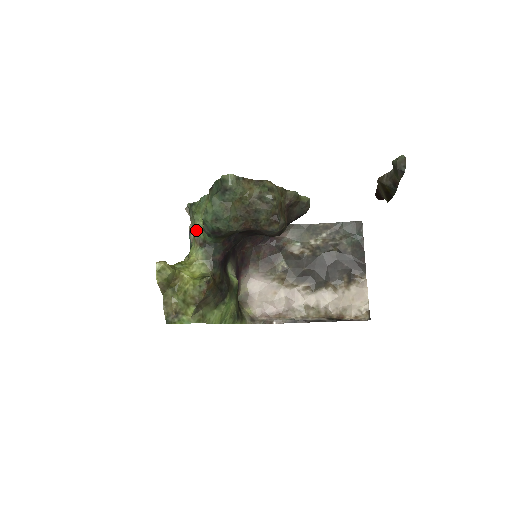
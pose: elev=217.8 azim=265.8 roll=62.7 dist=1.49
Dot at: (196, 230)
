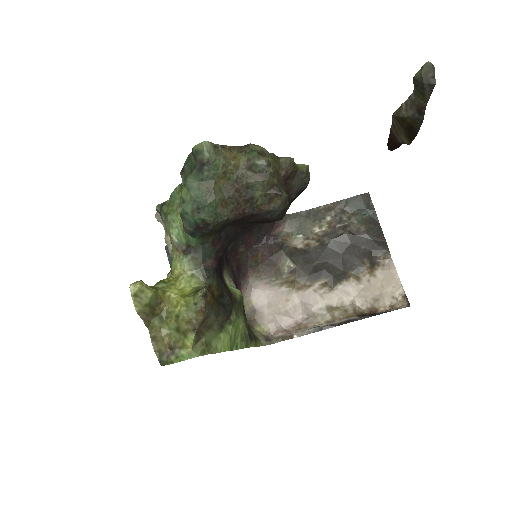
Dot at: (174, 234)
